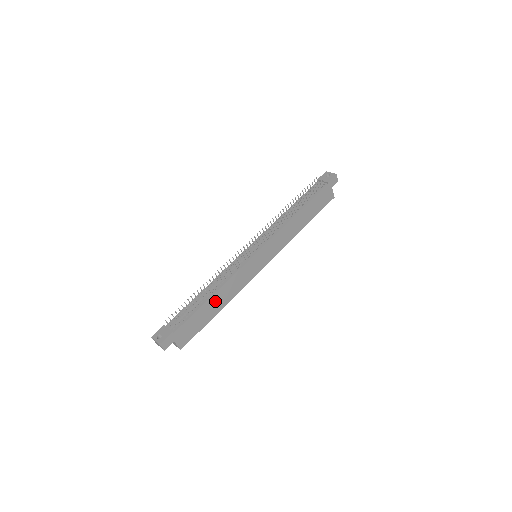
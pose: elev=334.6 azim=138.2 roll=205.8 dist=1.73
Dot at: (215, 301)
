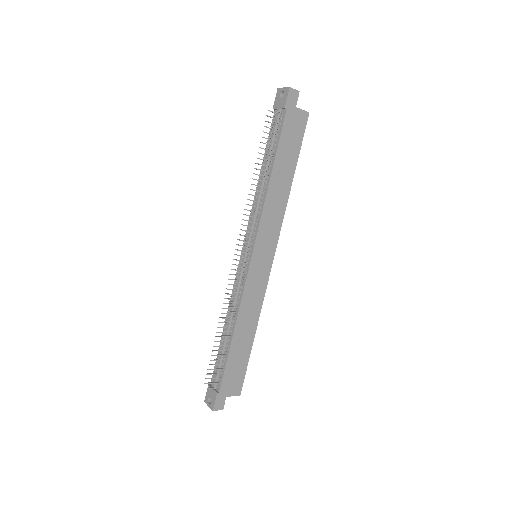
Dot at: (241, 335)
